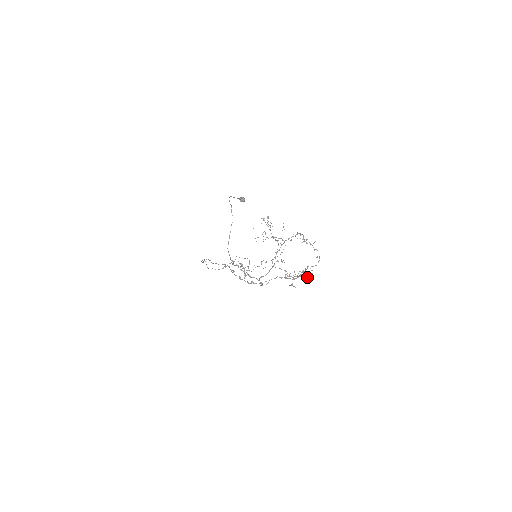
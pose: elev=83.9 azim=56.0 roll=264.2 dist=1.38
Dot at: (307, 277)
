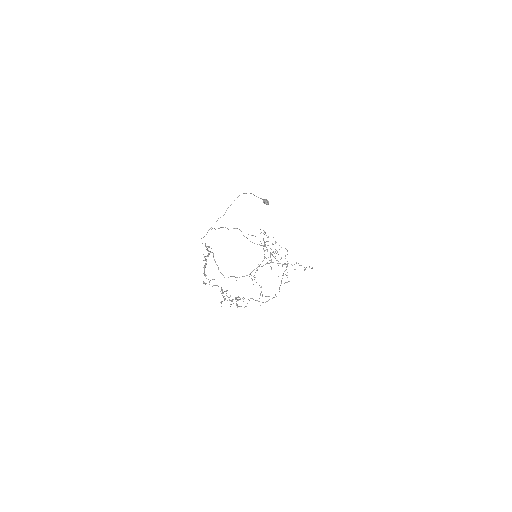
Dot at: (238, 306)
